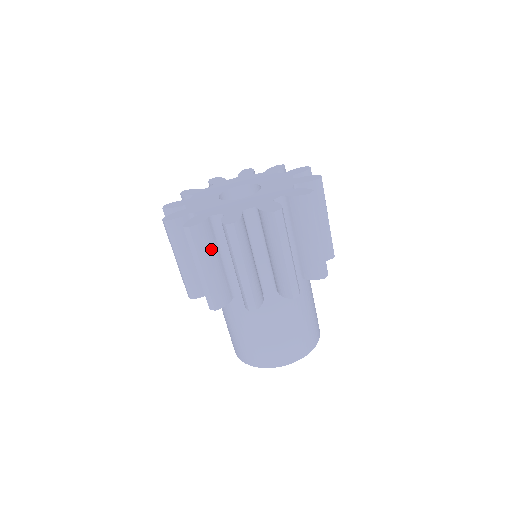
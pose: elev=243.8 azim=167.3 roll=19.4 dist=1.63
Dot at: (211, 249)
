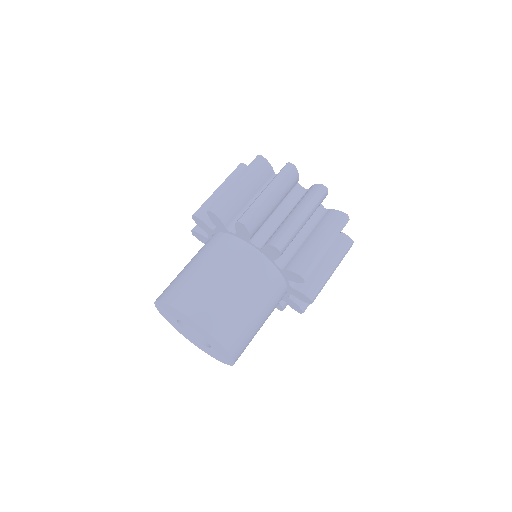
Dot at: (284, 193)
